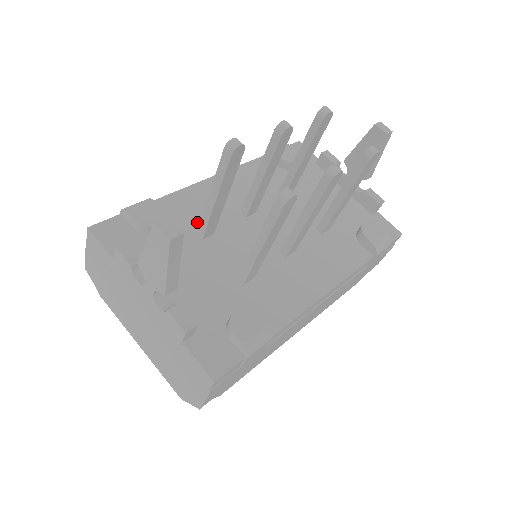
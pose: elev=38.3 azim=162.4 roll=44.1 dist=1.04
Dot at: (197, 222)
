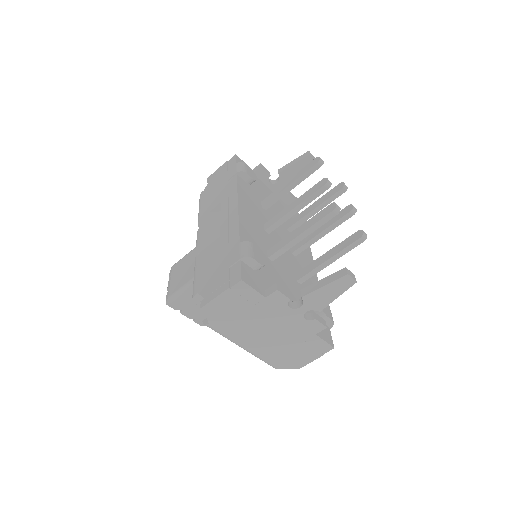
Dot at: (262, 249)
